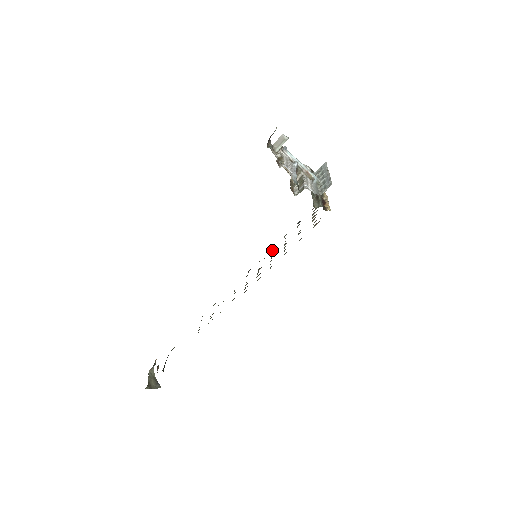
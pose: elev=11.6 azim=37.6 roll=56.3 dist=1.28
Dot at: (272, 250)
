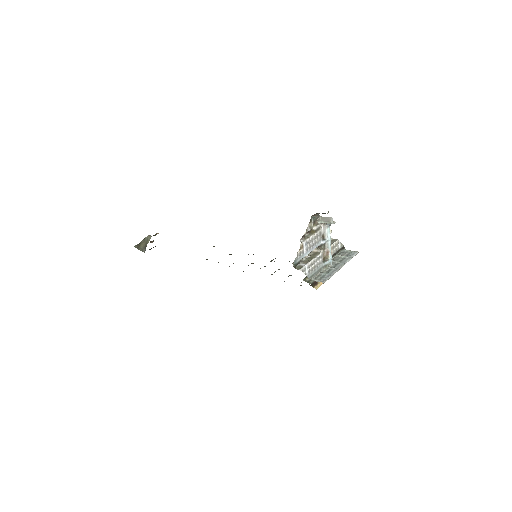
Dot at: occluded
